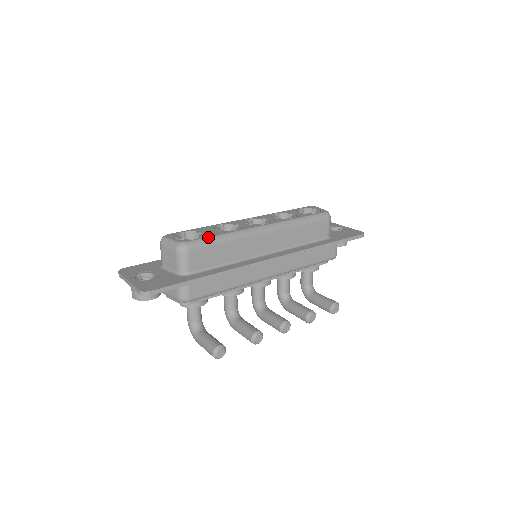
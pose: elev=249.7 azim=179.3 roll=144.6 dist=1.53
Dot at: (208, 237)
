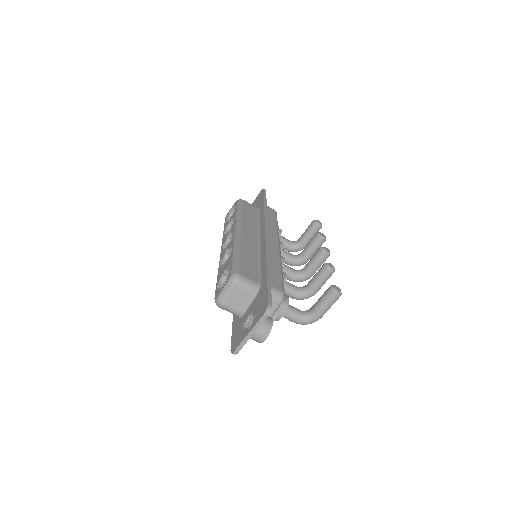
Dot at: (232, 261)
